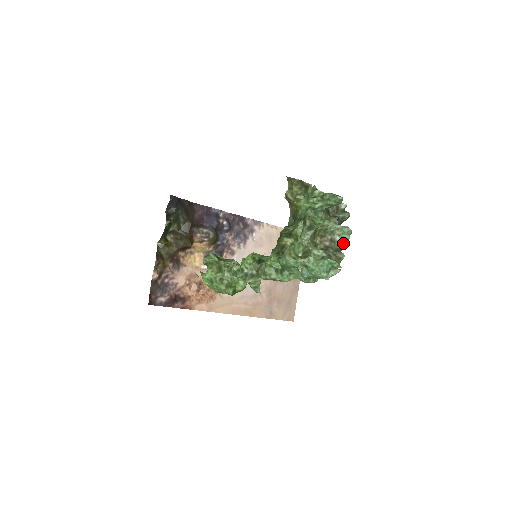
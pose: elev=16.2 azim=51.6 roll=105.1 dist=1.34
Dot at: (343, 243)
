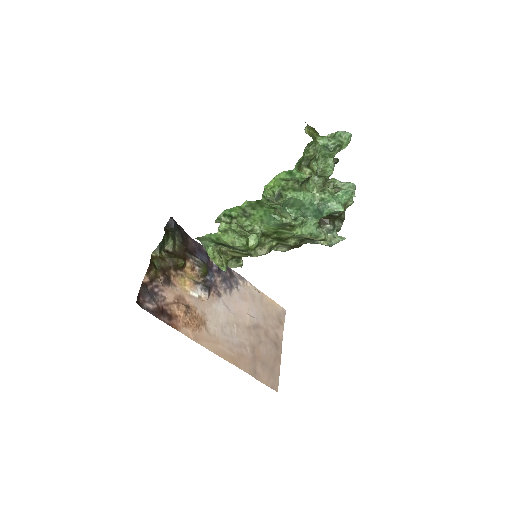
Dot at: occluded
